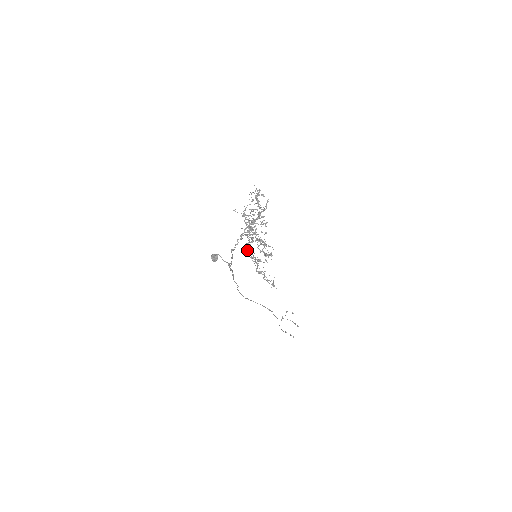
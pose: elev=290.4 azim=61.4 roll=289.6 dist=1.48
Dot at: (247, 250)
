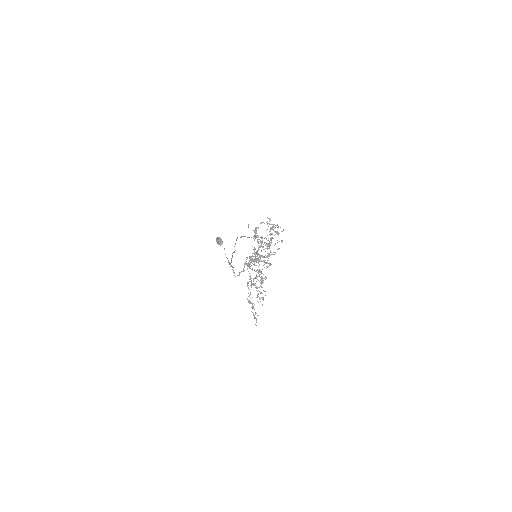
Dot at: (247, 268)
